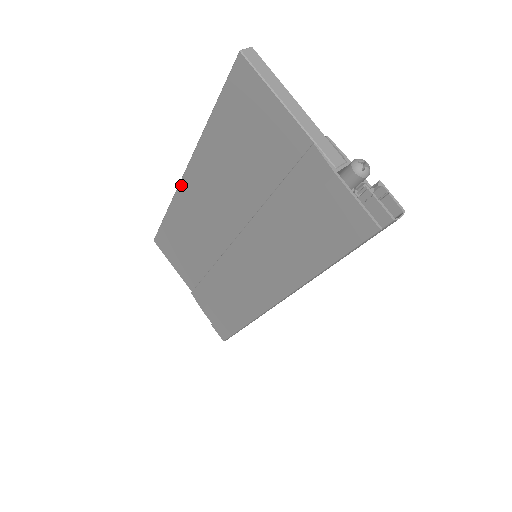
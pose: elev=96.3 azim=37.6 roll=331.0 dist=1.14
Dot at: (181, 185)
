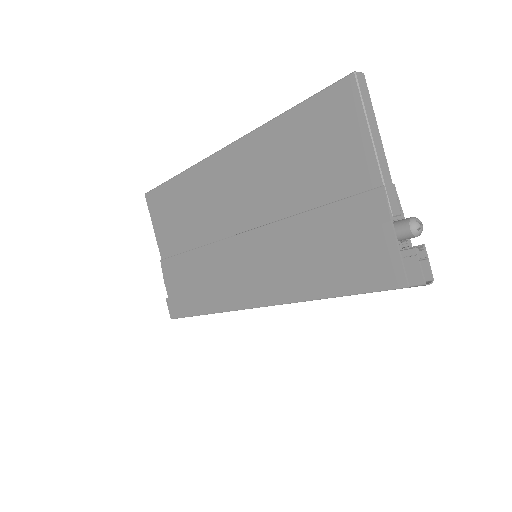
Dot at: (212, 158)
